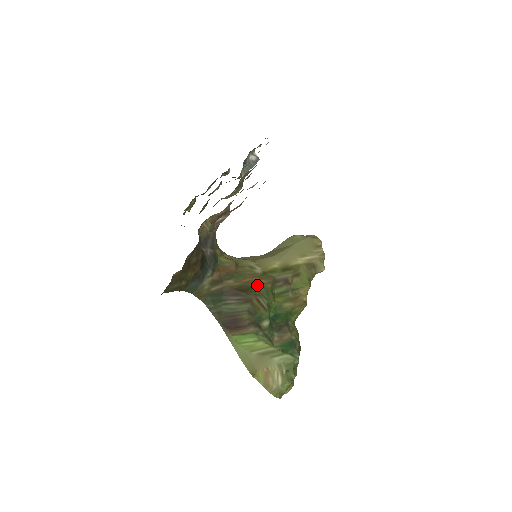
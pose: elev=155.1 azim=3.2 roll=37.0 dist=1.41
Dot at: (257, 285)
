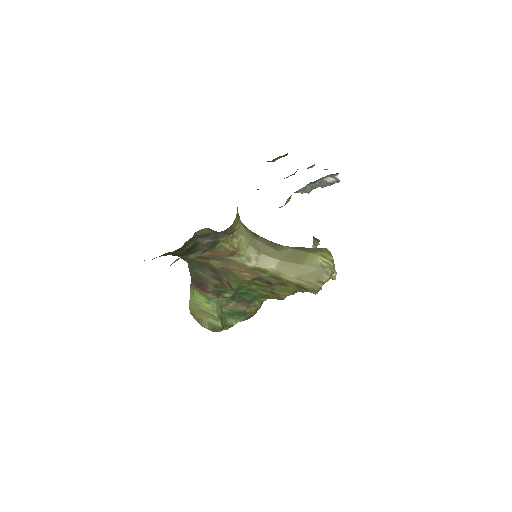
Dot at: (237, 274)
